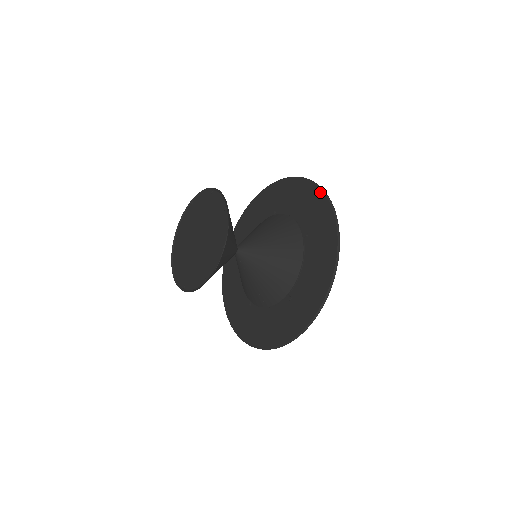
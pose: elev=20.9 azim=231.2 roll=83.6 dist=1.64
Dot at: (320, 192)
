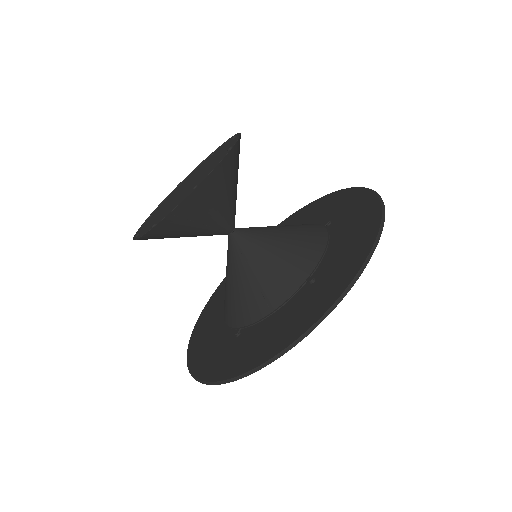
Dot at: (340, 191)
